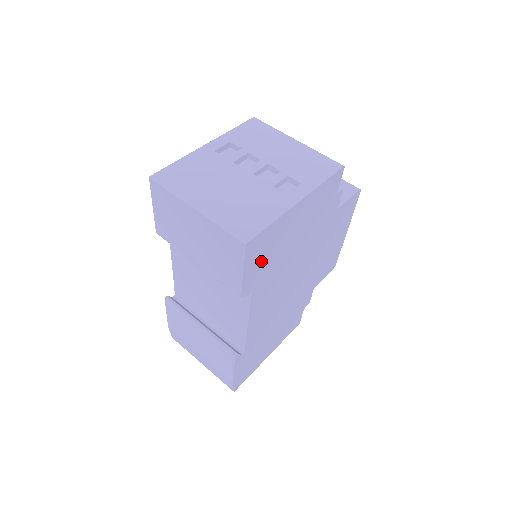
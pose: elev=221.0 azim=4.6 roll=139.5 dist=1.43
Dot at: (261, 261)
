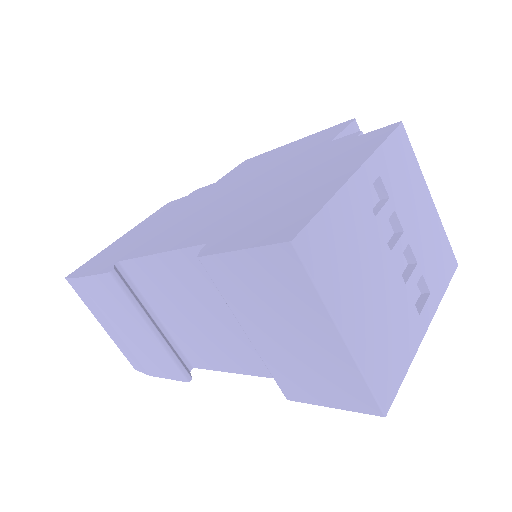
Dot at: occluded
